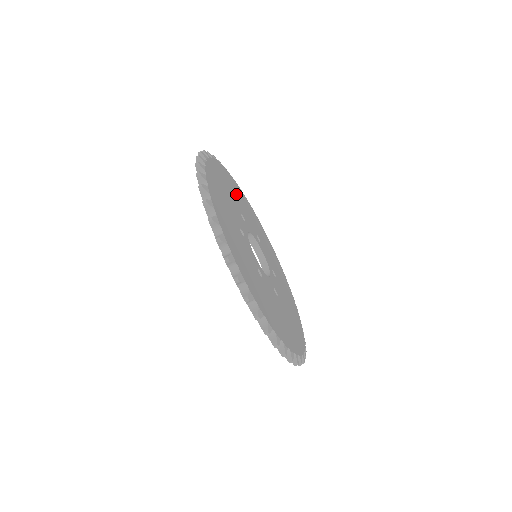
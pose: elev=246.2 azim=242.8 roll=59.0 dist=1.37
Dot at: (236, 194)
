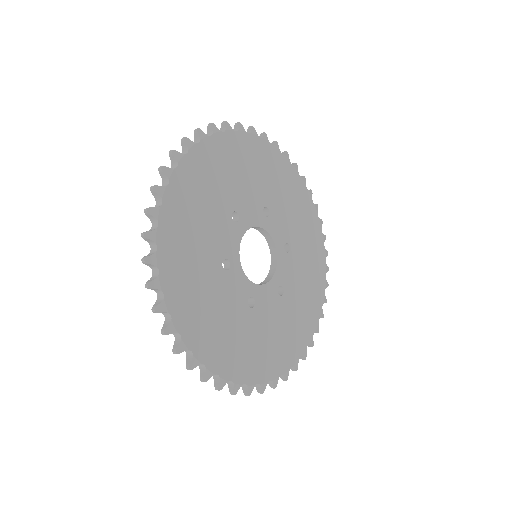
Dot at: (228, 171)
